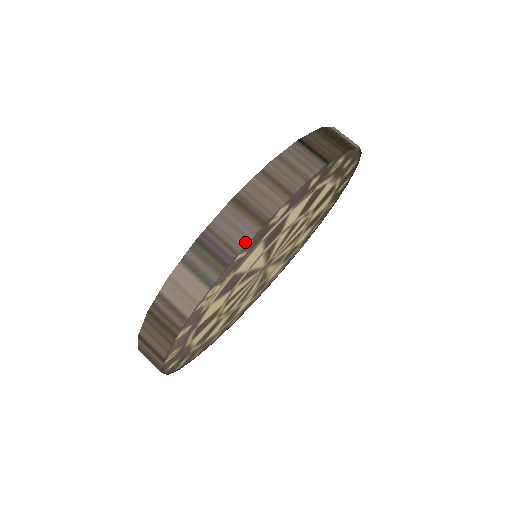
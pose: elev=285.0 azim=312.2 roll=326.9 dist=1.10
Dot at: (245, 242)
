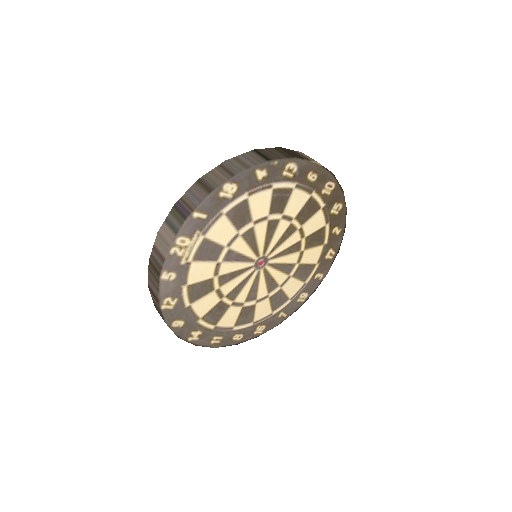
Dot at: (198, 203)
